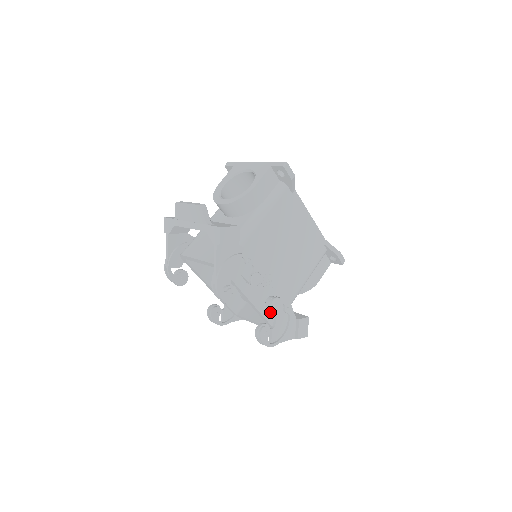
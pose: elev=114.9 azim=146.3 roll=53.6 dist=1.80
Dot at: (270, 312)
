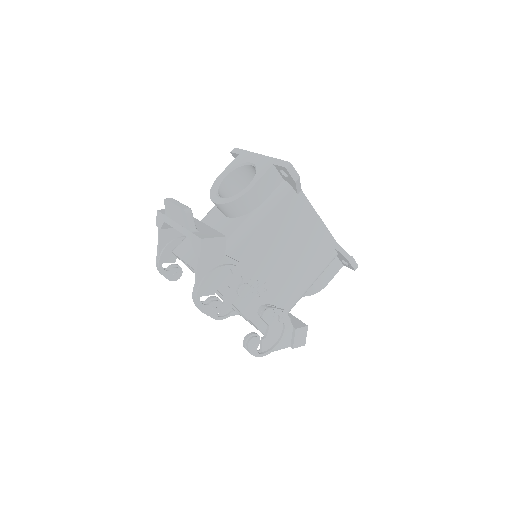
Dot at: occluded
